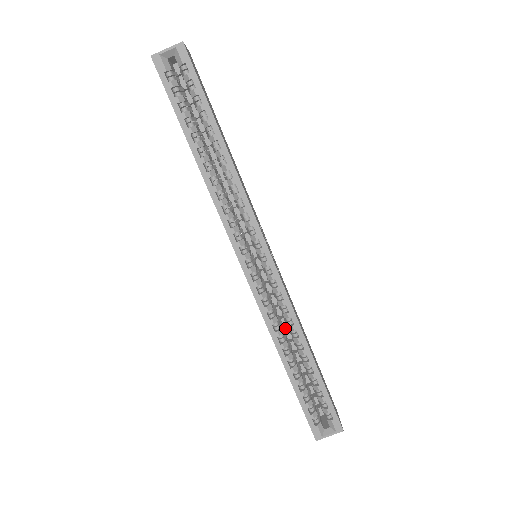
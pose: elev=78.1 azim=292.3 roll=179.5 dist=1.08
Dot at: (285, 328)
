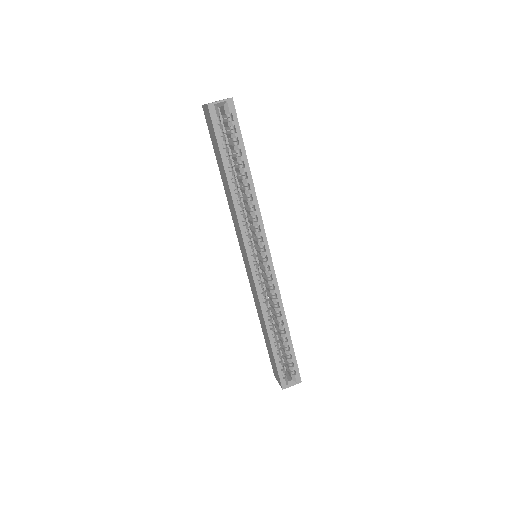
Dot at: occluded
